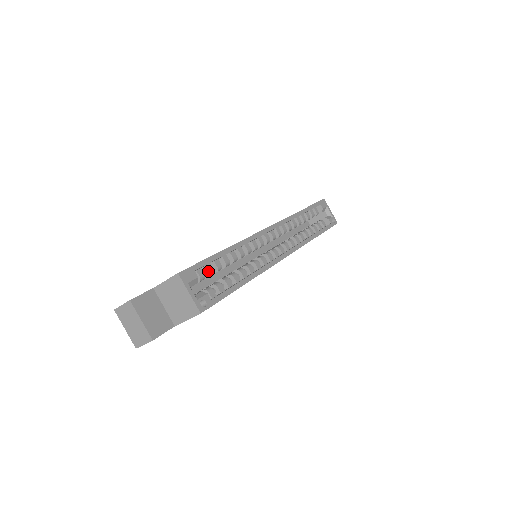
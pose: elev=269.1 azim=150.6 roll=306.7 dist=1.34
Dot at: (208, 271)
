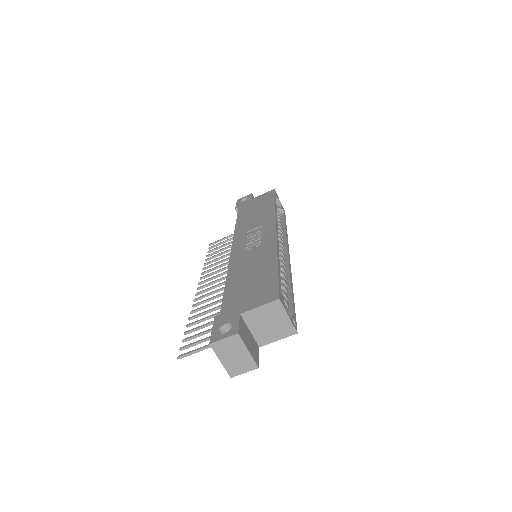
Dot at: occluded
